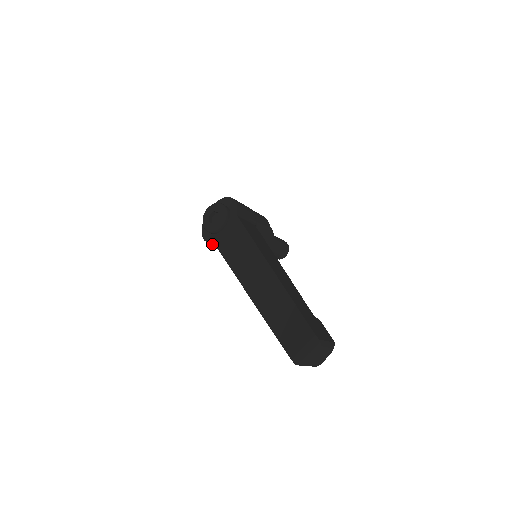
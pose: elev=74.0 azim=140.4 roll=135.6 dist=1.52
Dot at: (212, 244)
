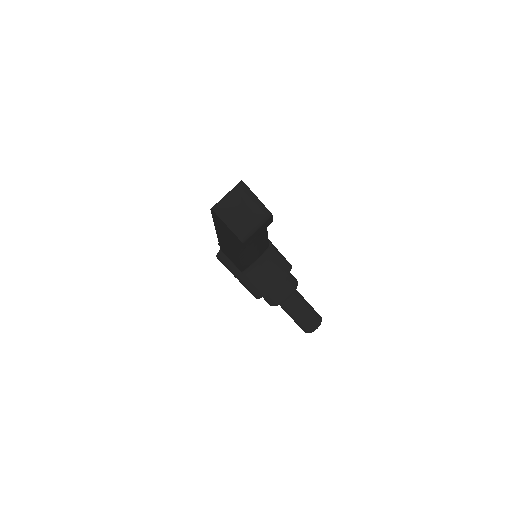
Dot at: (221, 257)
